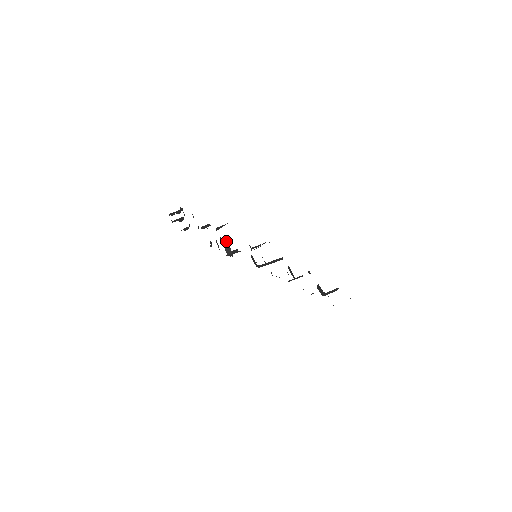
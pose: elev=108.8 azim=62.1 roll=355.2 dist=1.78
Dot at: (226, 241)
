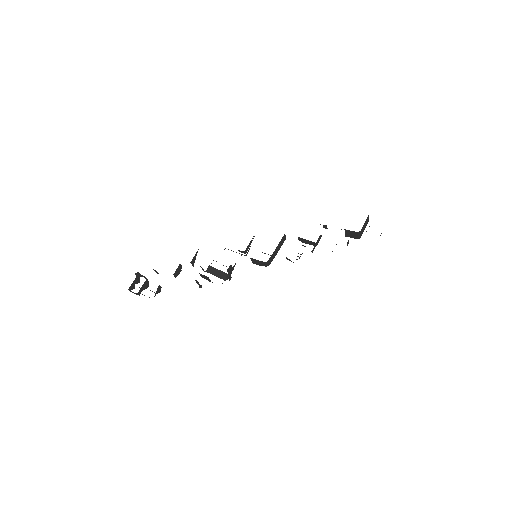
Dot at: (212, 268)
